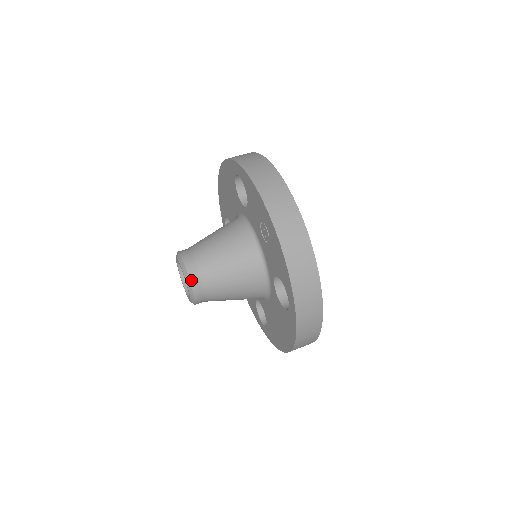
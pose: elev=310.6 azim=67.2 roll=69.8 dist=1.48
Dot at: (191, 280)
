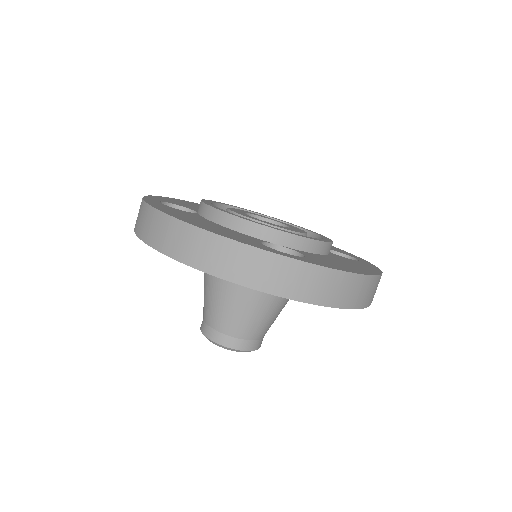
Dot at: (221, 344)
